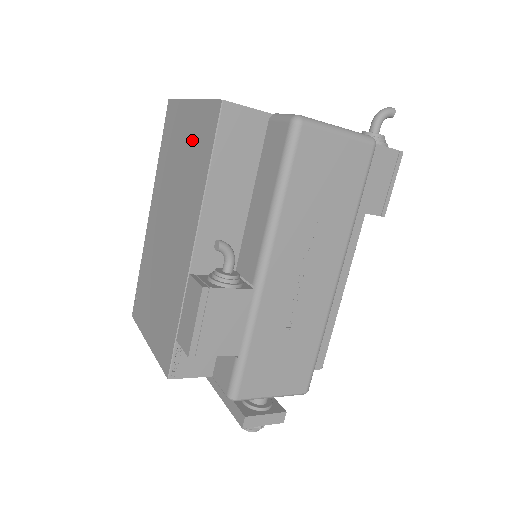
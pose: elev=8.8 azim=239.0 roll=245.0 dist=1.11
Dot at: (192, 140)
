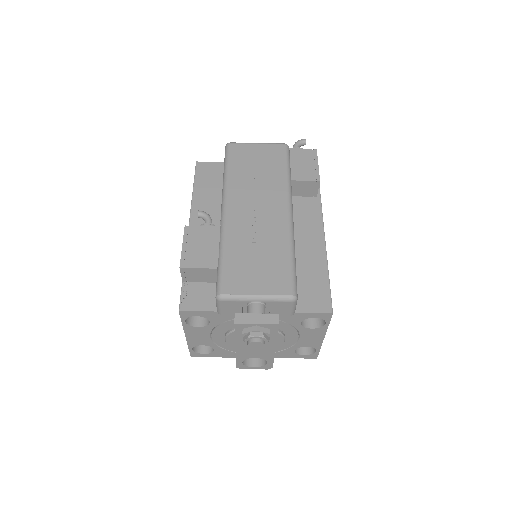
Dot at: occluded
